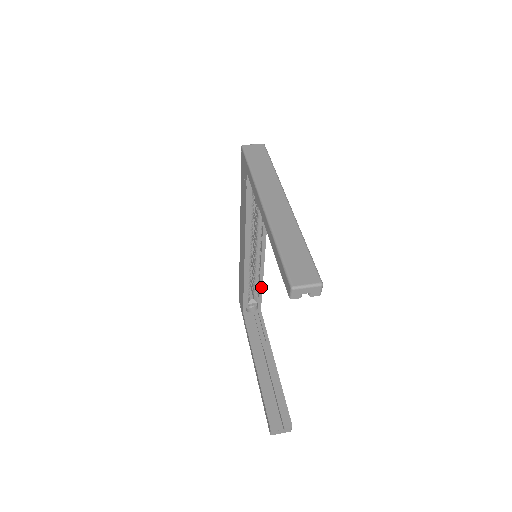
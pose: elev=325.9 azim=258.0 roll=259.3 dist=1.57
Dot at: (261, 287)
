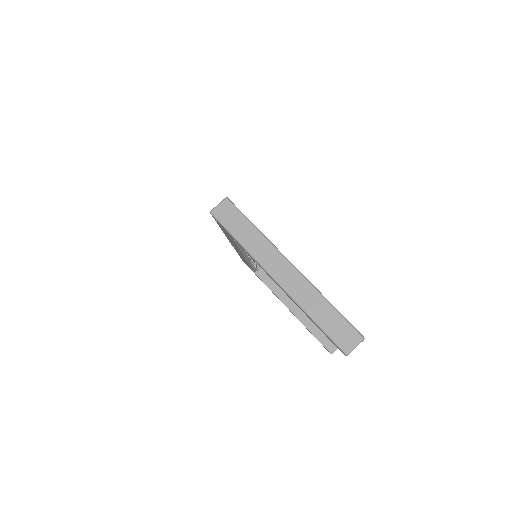
Dot at: occluded
